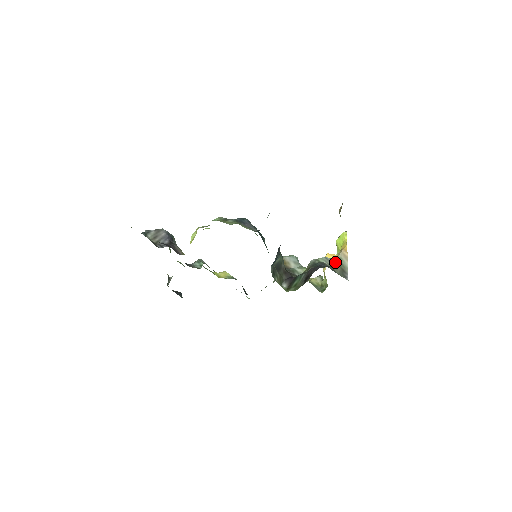
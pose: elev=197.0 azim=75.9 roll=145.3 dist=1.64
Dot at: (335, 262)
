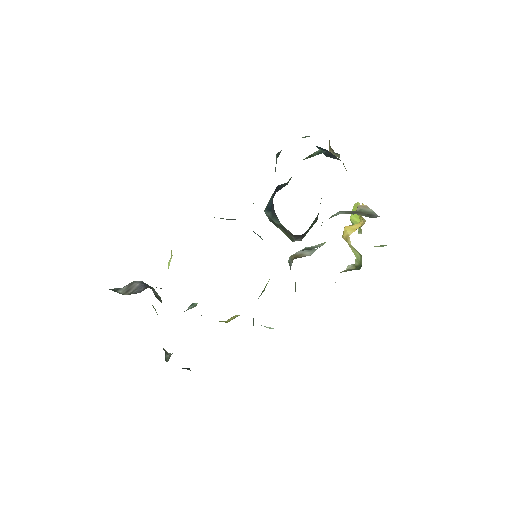
Dot at: (354, 212)
